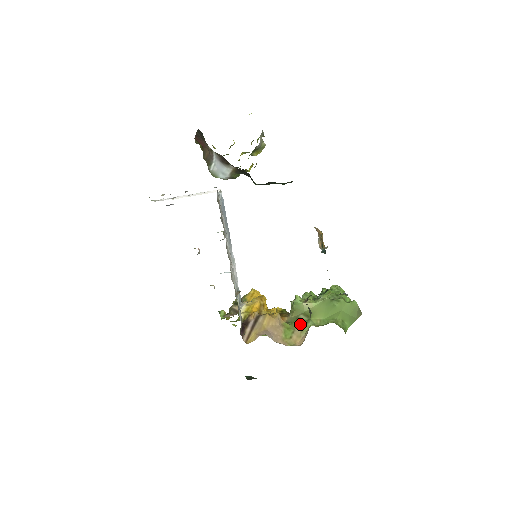
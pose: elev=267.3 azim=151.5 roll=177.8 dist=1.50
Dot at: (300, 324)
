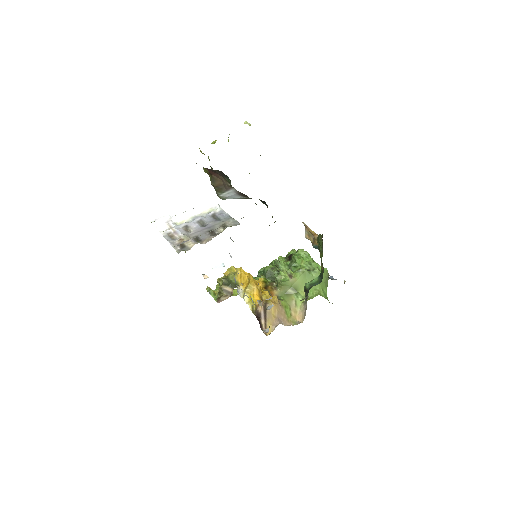
Dot at: (291, 299)
